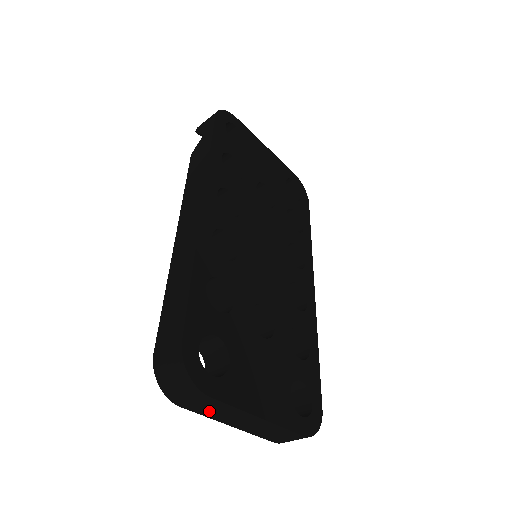
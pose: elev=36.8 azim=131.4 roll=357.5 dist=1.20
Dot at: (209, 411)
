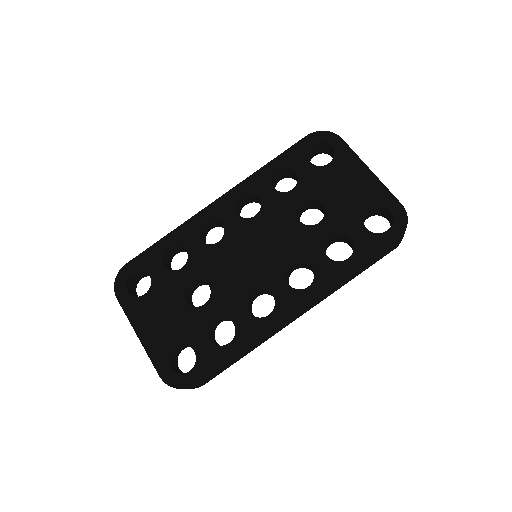
Dot at: occluded
